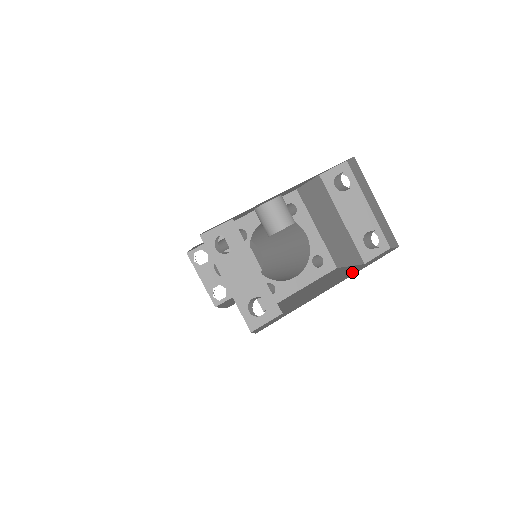
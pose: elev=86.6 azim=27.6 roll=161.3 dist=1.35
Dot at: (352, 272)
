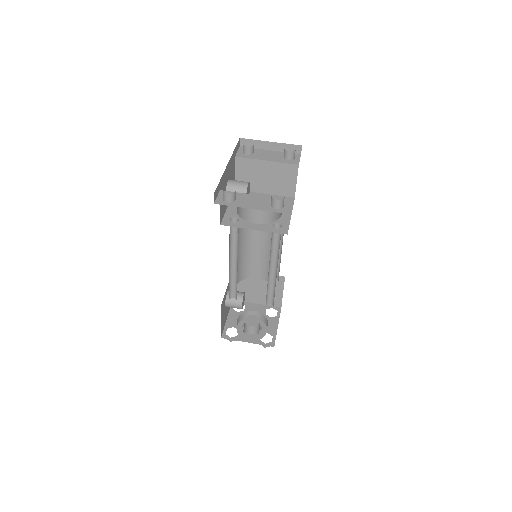
Dot at: occluded
